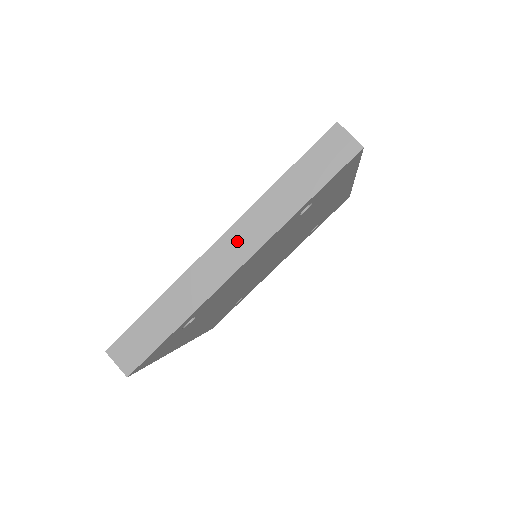
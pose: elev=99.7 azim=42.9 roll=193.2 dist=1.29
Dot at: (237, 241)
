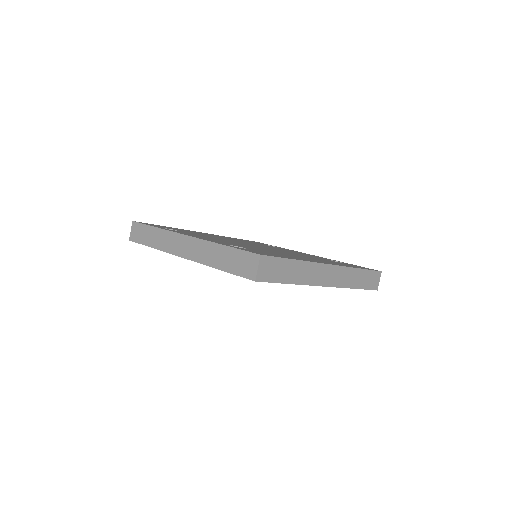
Dot at: (190, 246)
